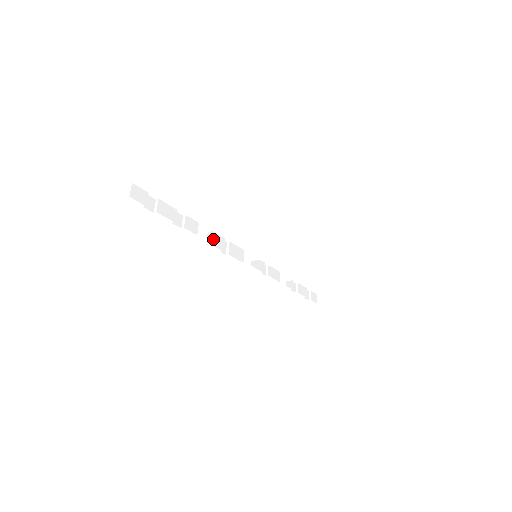
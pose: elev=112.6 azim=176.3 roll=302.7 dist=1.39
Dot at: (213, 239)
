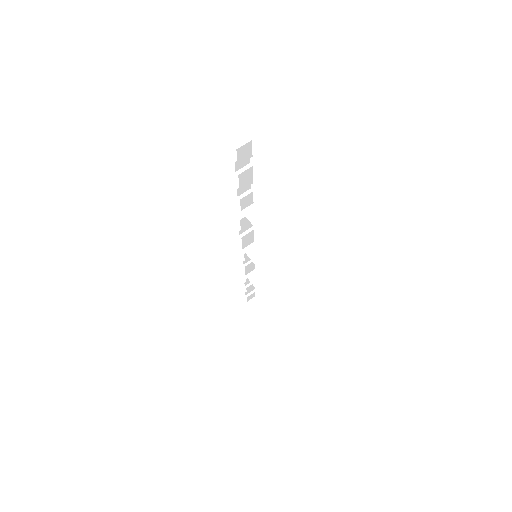
Dot at: (247, 220)
